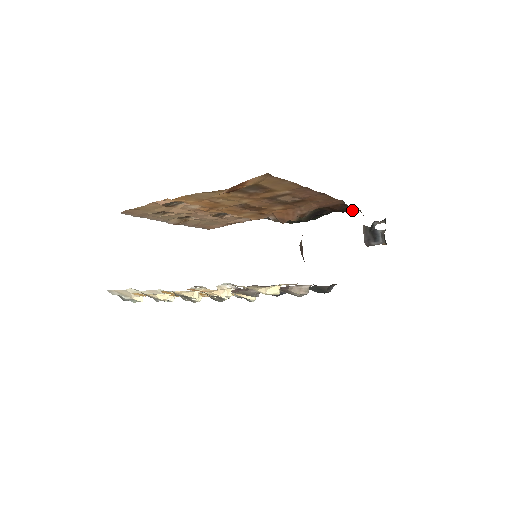
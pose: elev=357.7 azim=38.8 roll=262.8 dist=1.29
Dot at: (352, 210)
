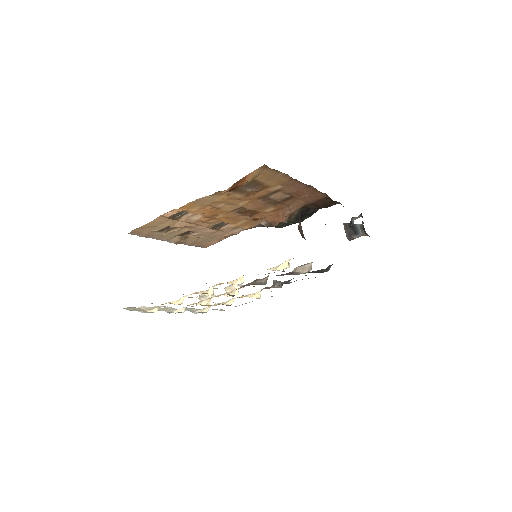
Dot at: (333, 204)
